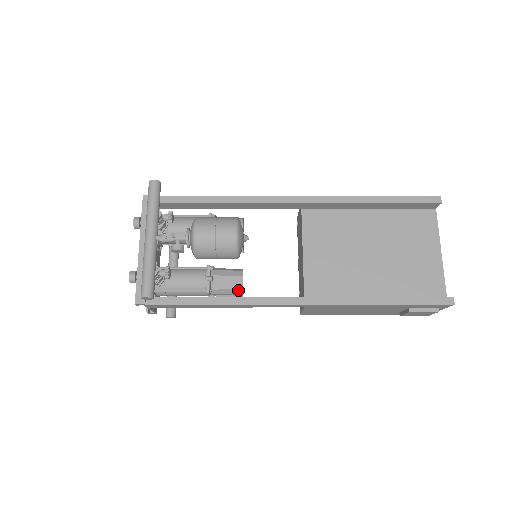
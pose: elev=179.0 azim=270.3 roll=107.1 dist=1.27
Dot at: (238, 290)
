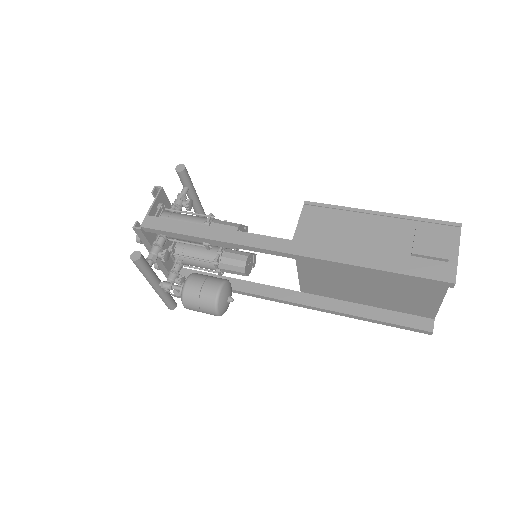
Dot at: occluded
